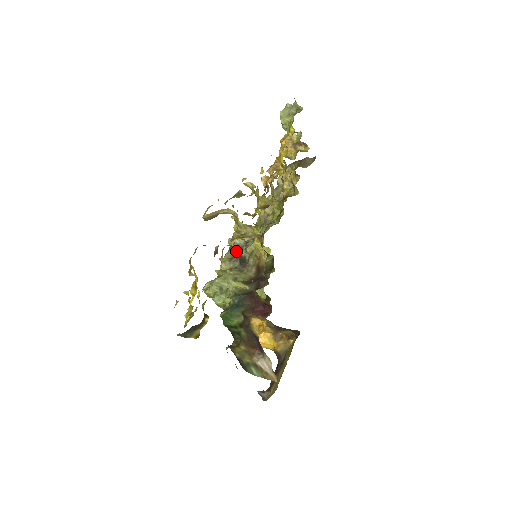
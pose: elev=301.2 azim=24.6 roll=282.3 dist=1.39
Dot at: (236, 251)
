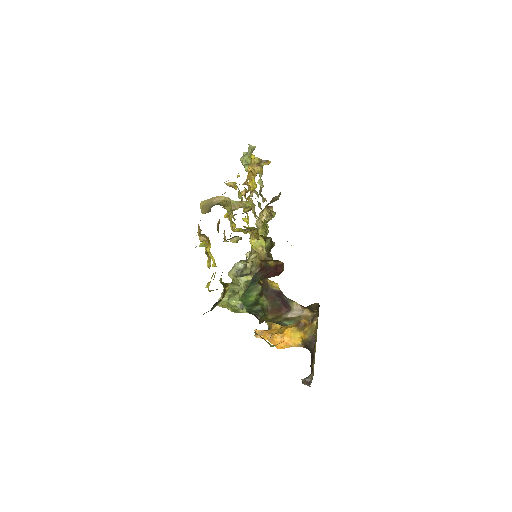
Dot at: occluded
